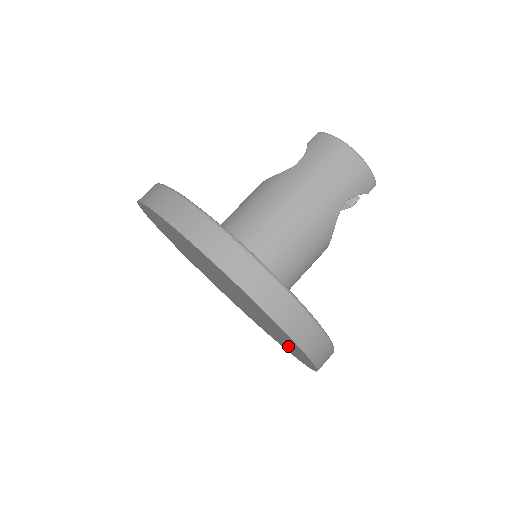
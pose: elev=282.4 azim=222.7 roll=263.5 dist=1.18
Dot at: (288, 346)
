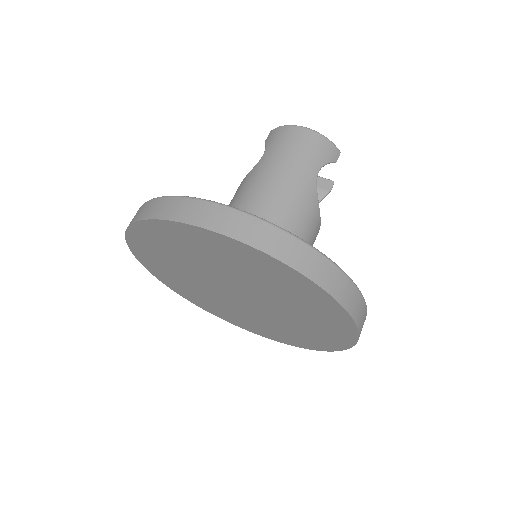
Dot at: (320, 326)
